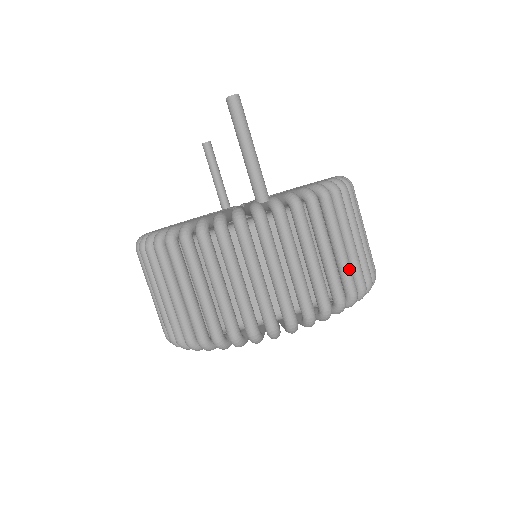
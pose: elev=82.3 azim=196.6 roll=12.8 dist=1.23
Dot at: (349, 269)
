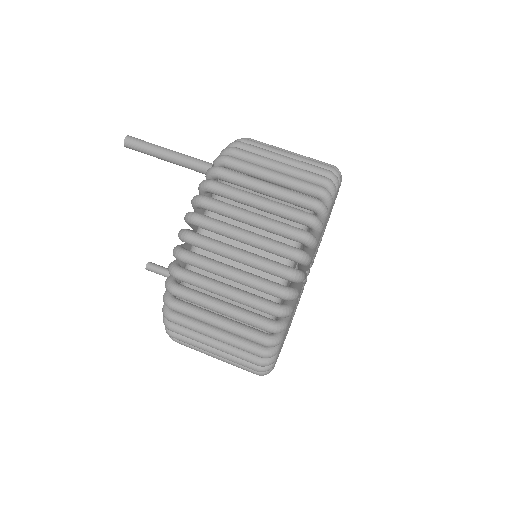
Dot at: (309, 160)
